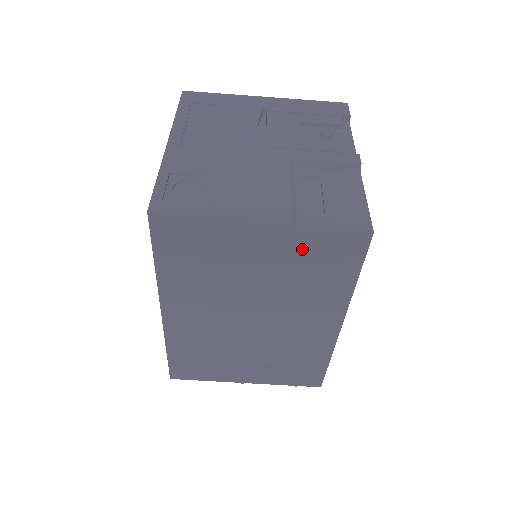
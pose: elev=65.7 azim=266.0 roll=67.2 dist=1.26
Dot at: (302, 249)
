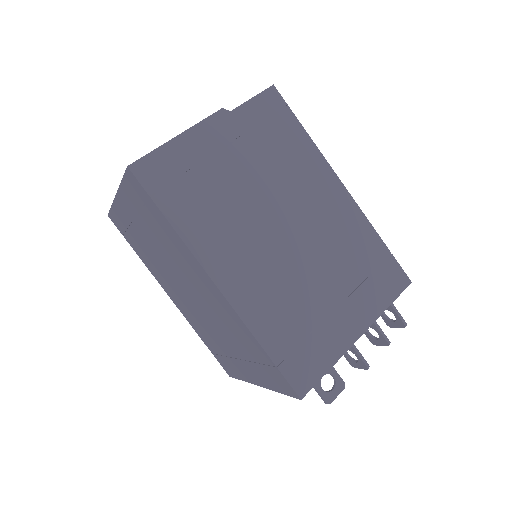
Dot at: (249, 128)
